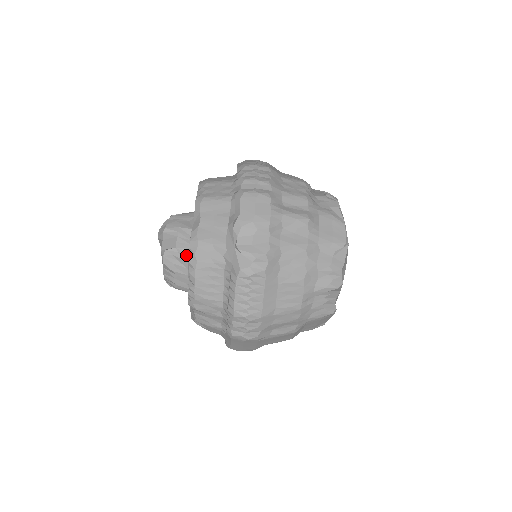
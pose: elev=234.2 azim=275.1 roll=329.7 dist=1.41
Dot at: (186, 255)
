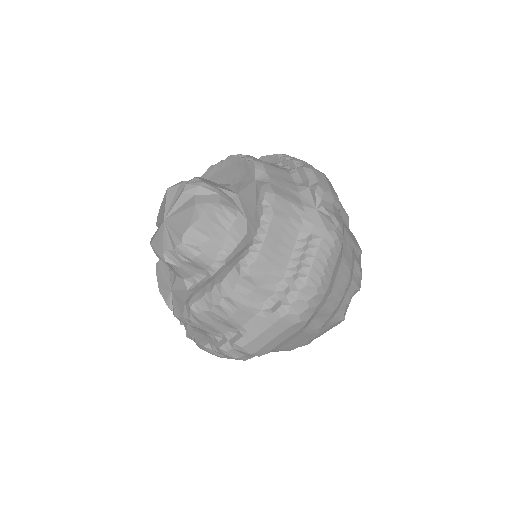
Dot at: (233, 215)
